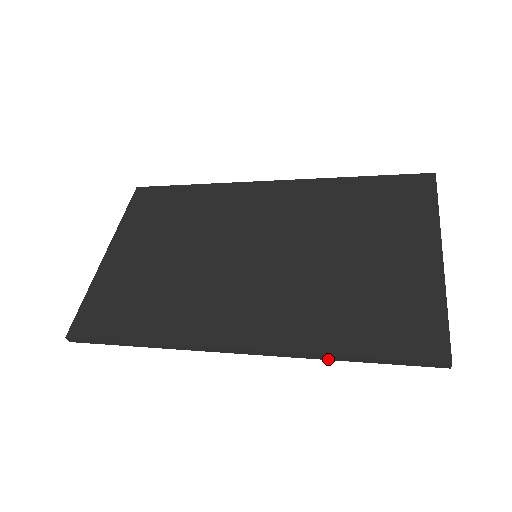
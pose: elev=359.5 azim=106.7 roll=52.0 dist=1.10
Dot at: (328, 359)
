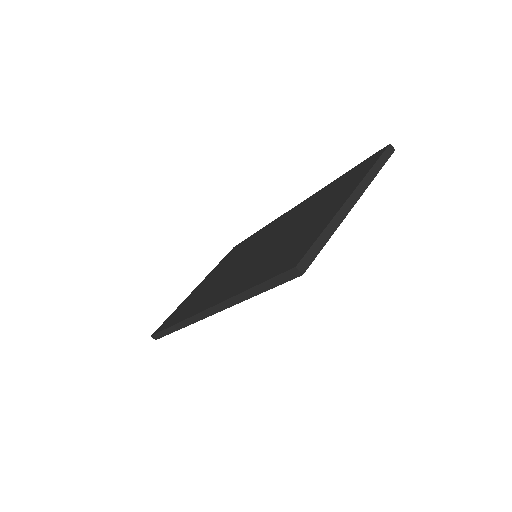
Dot at: (244, 300)
